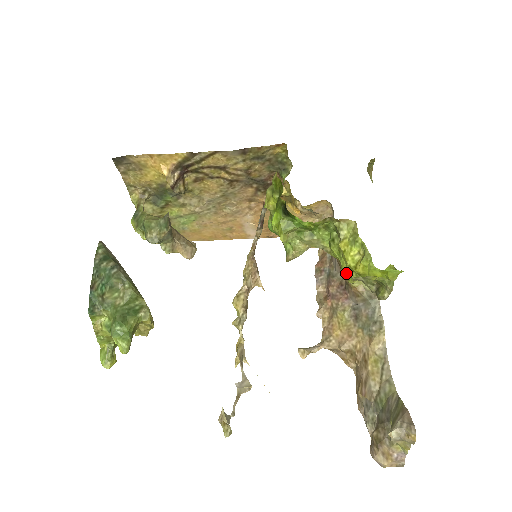
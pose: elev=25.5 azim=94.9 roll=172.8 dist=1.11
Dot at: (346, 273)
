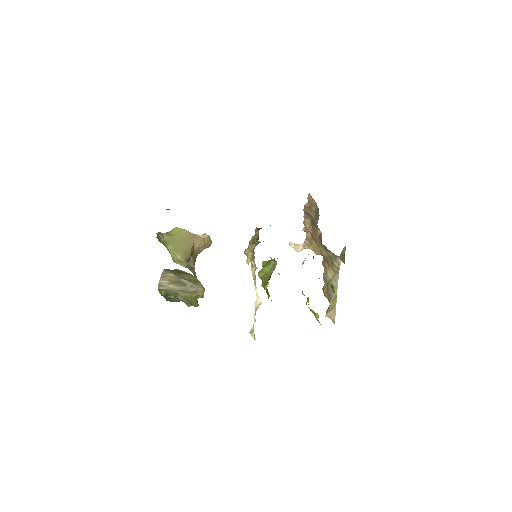
Dot at: occluded
